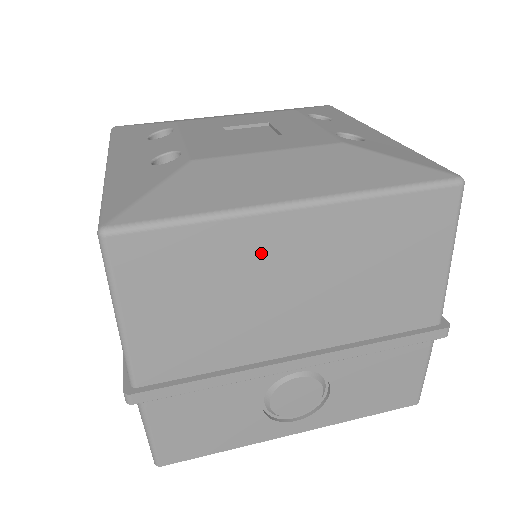
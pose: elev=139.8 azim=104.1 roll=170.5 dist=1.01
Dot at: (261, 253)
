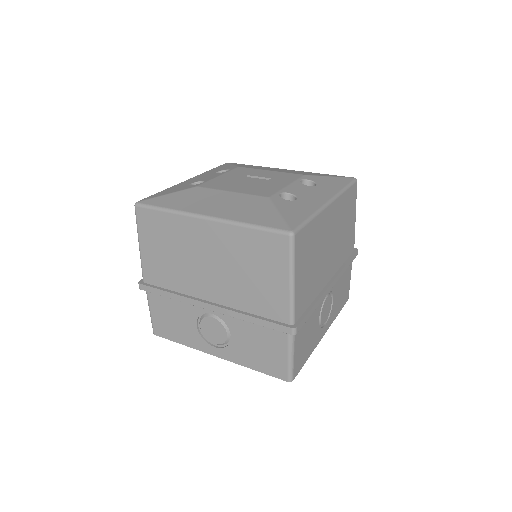
Dot at: (191, 236)
